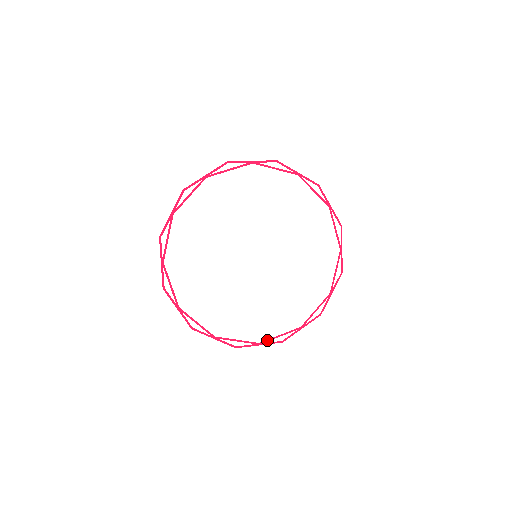
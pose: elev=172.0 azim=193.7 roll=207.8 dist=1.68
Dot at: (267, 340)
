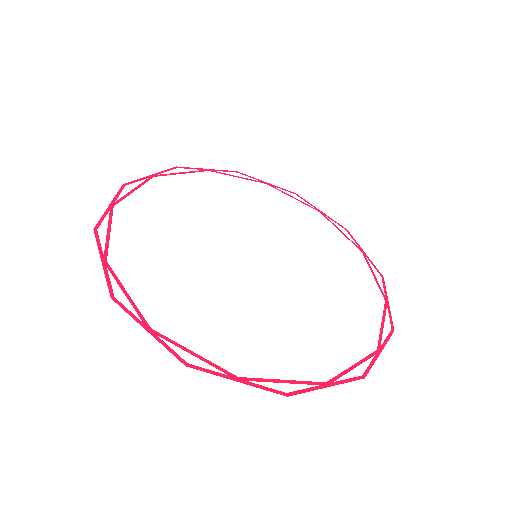
Dot at: (167, 338)
